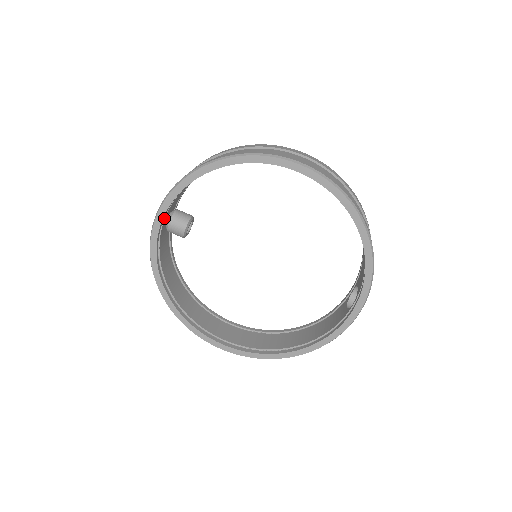
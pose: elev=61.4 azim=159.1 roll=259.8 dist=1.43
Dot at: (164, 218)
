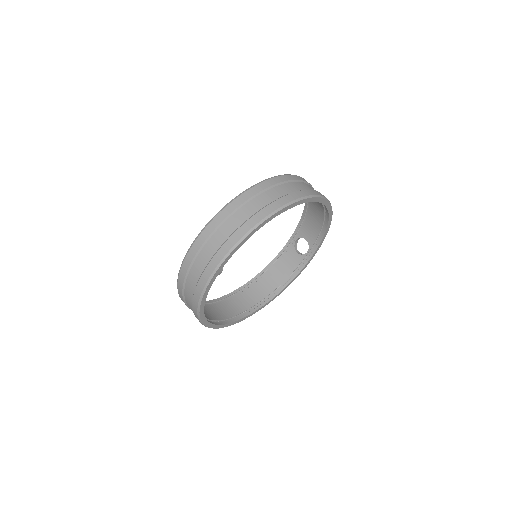
Dot at: occluded
